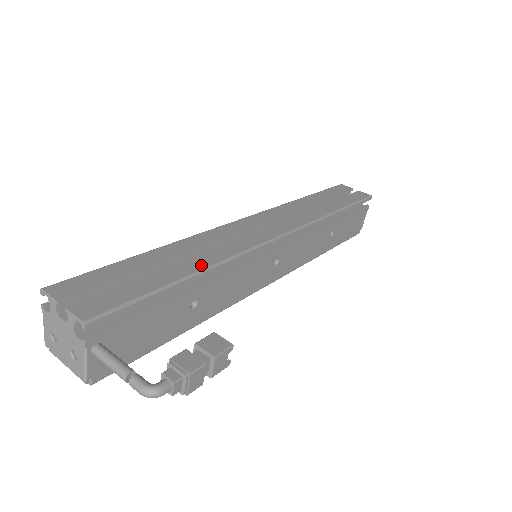
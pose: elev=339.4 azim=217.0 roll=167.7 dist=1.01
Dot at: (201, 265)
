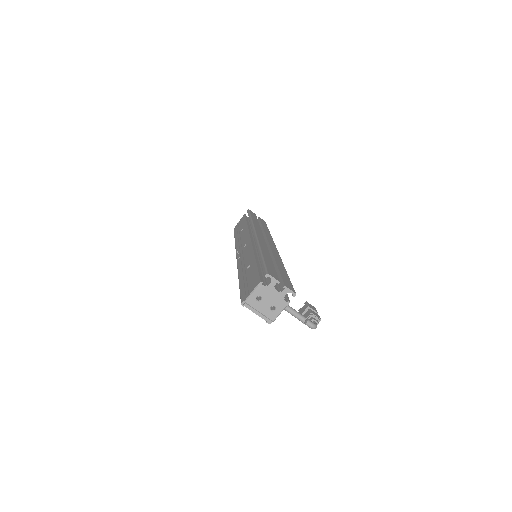
Dot at: (282, 265)
